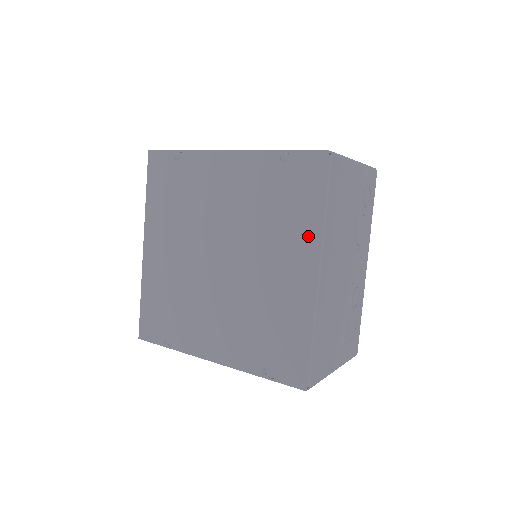
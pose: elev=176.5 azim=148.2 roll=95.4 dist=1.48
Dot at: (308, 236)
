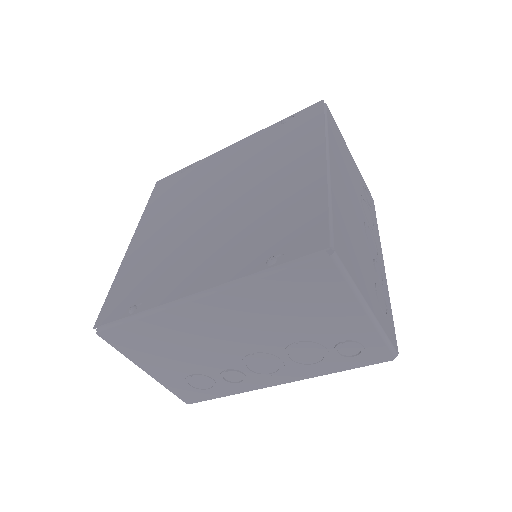
Dot at: (312, 143)
